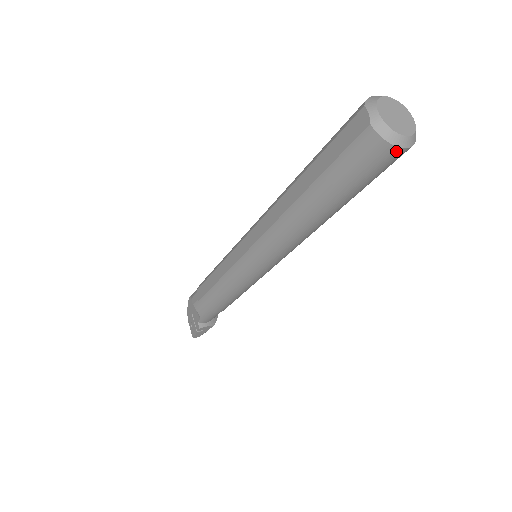
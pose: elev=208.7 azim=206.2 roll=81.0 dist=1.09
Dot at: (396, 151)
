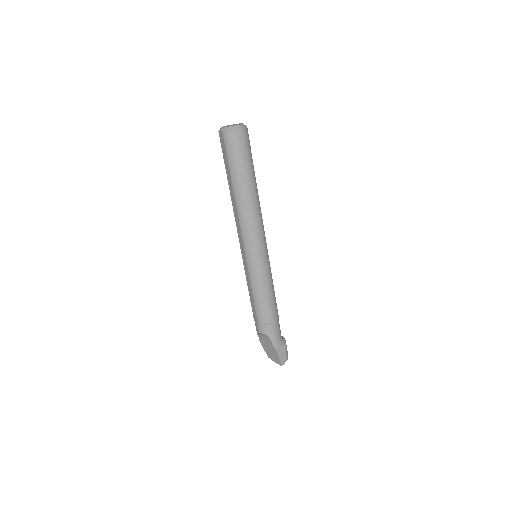
Dot at: (240, 132)
